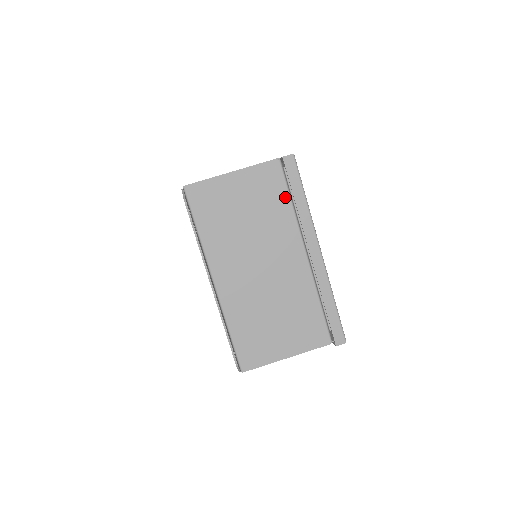
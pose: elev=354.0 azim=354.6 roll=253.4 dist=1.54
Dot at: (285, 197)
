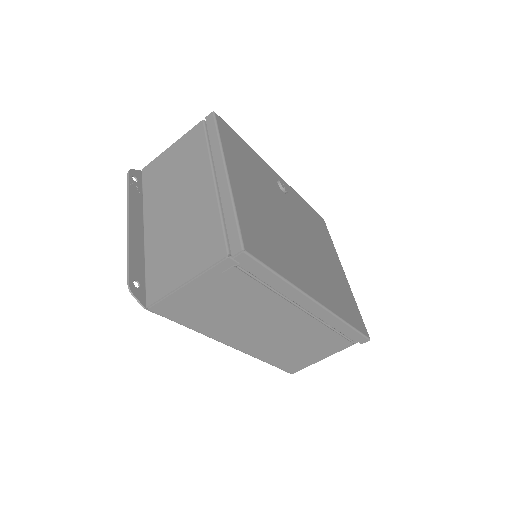
Dot at: (203, 143)
